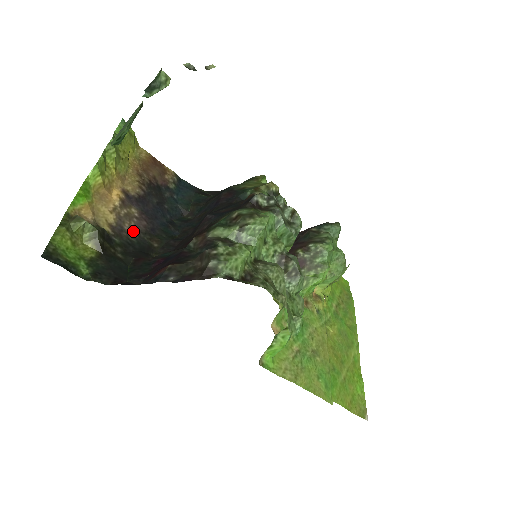
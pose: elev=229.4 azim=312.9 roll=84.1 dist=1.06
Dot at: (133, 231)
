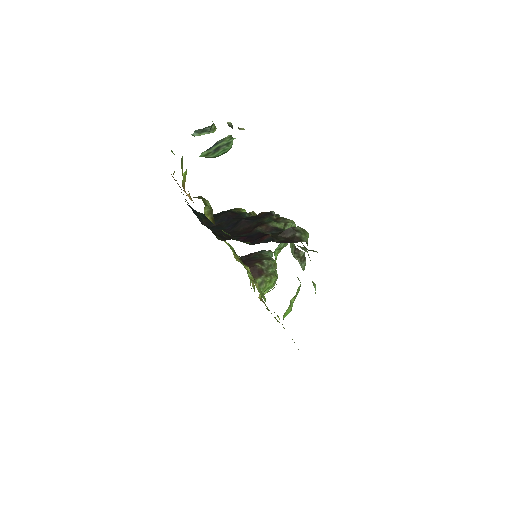
Dot at: occluded
